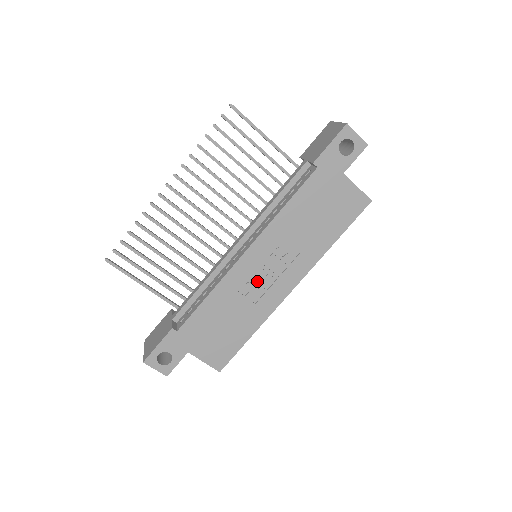
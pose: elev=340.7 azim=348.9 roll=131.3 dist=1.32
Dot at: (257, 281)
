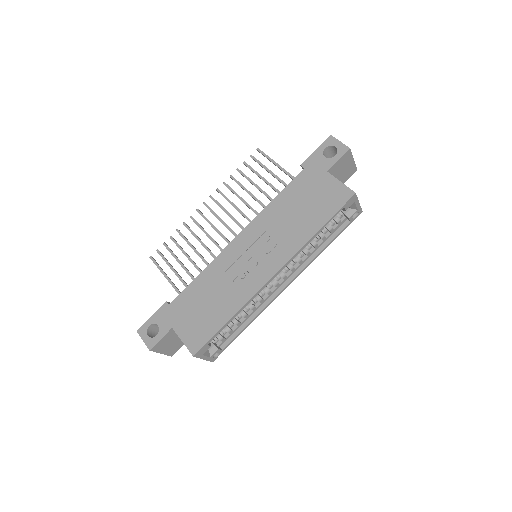
Dot at: (243, 265)
